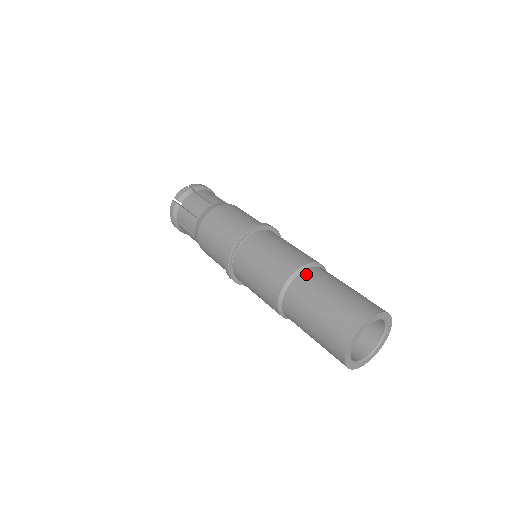
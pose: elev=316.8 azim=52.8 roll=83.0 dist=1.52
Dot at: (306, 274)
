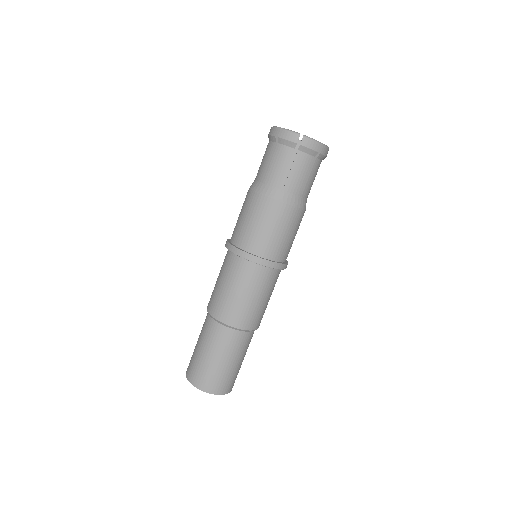
Dot at: (225, 331)
